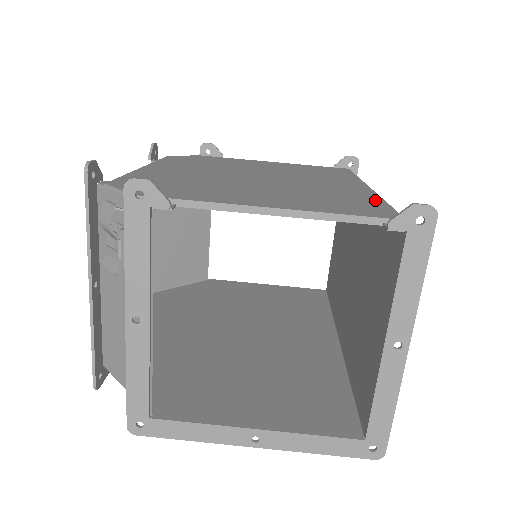
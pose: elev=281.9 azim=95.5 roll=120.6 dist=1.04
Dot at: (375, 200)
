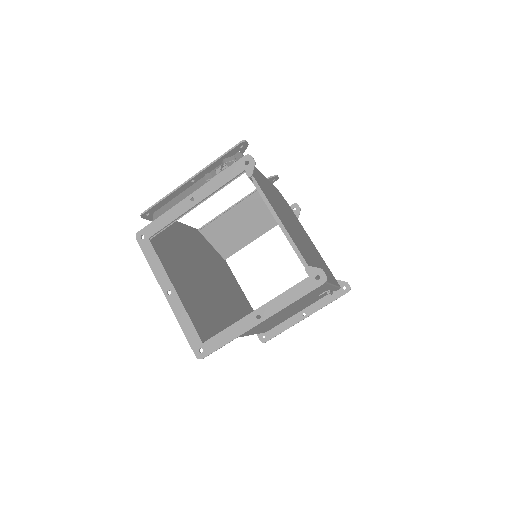
Dot at: occluded
